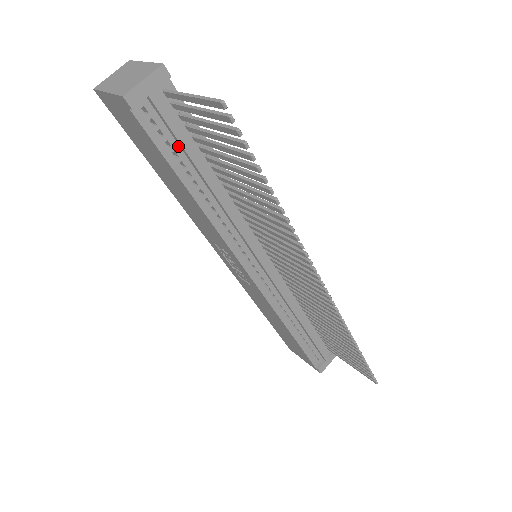
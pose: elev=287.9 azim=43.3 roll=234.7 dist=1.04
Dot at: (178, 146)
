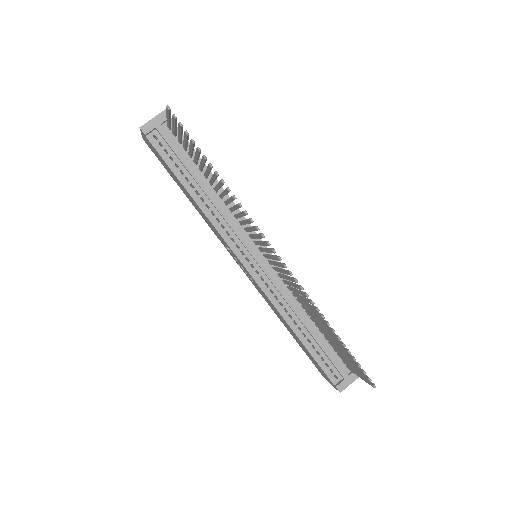
Dot at: (178, 160)
